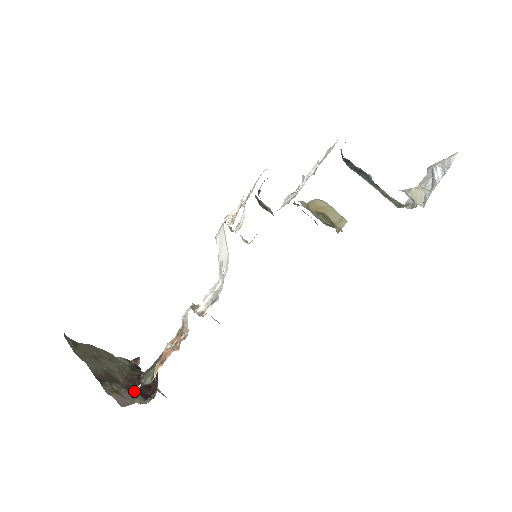
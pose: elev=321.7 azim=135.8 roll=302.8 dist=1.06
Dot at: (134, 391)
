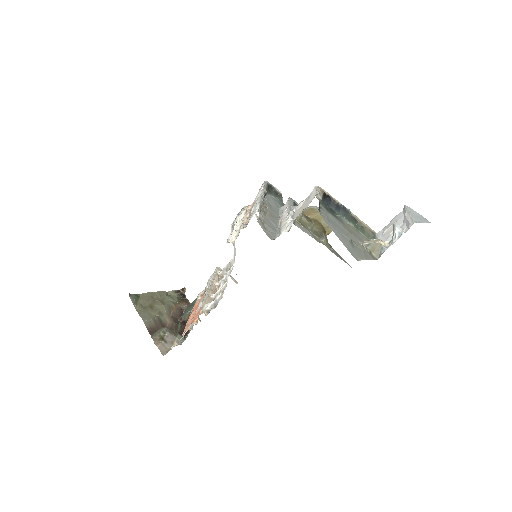
Dot at: (176, 330)
